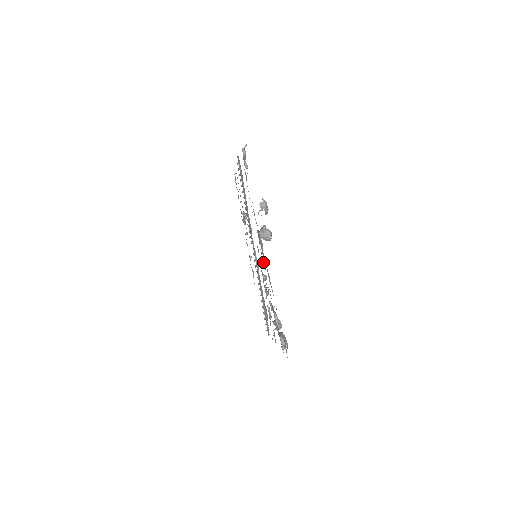
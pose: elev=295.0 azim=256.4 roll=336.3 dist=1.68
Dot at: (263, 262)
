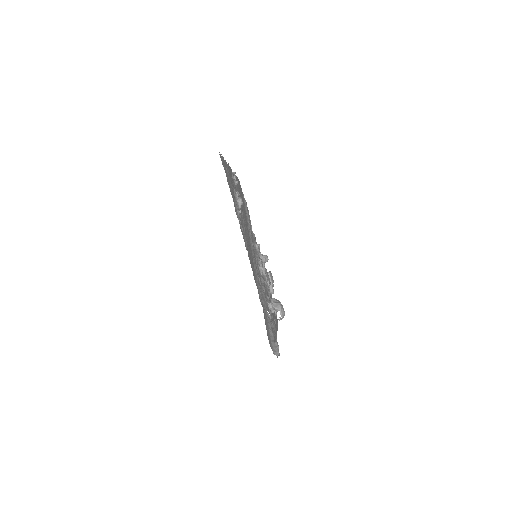
Dot at: occluded
